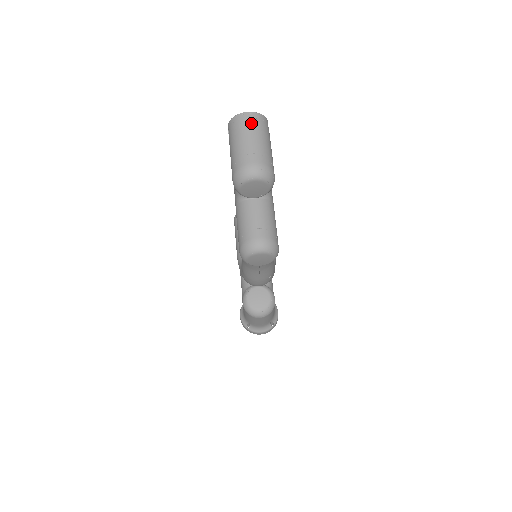
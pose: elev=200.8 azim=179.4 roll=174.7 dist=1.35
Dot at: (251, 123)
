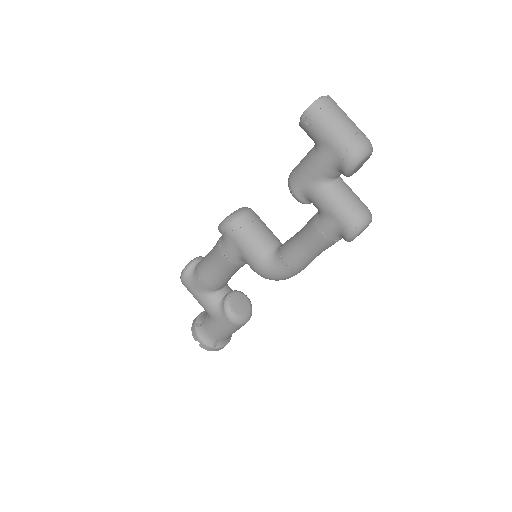
Dot at: (336, 105)
